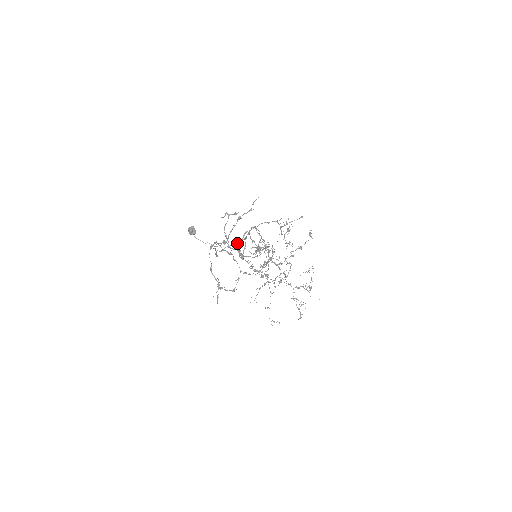
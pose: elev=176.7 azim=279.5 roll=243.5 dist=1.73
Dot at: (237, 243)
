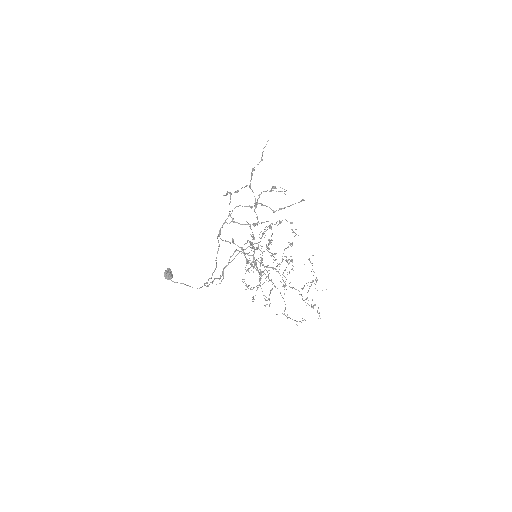
Dot at: (219, 279)
